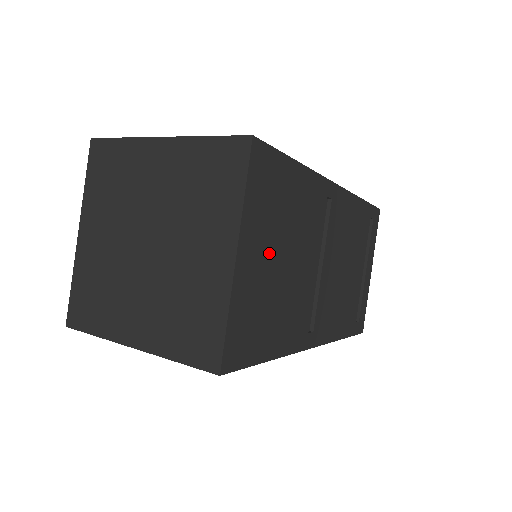
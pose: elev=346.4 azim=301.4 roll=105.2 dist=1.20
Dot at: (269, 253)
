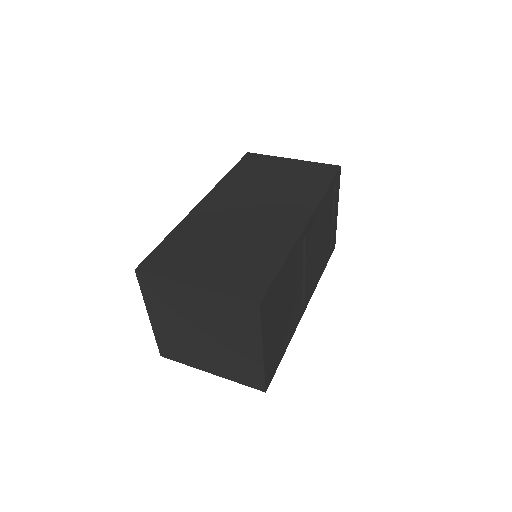
Dot at: (277, 323)
